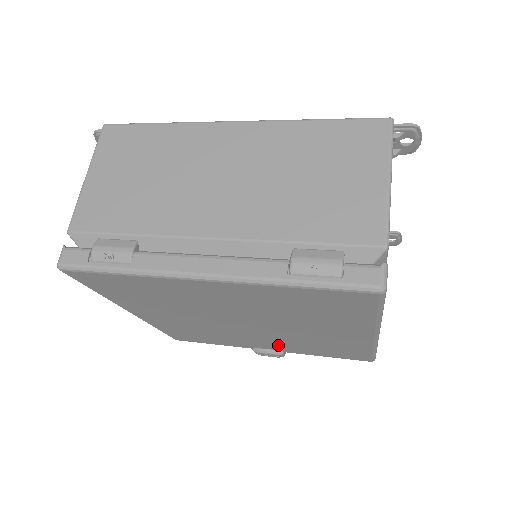
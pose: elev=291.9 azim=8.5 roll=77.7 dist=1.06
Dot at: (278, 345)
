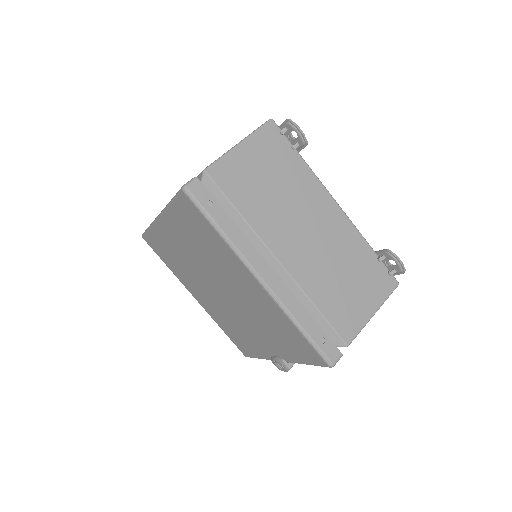
Dot at: (268, 340)
